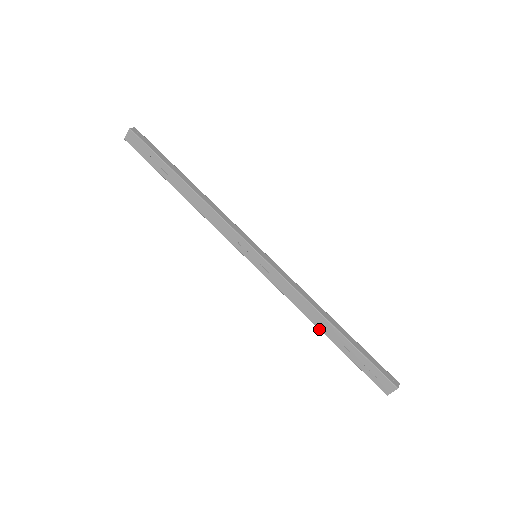
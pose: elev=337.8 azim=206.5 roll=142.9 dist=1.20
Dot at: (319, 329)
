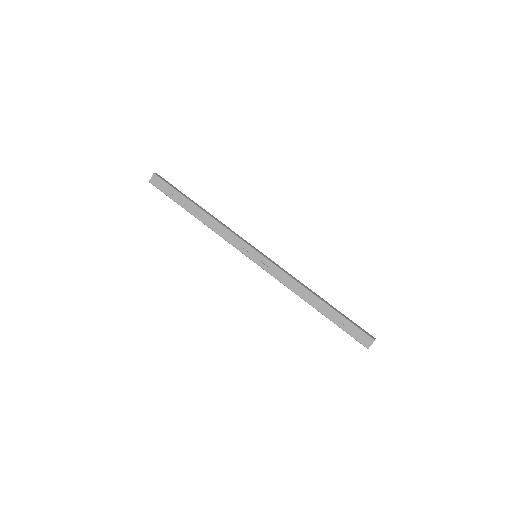
Dot at: occluded
